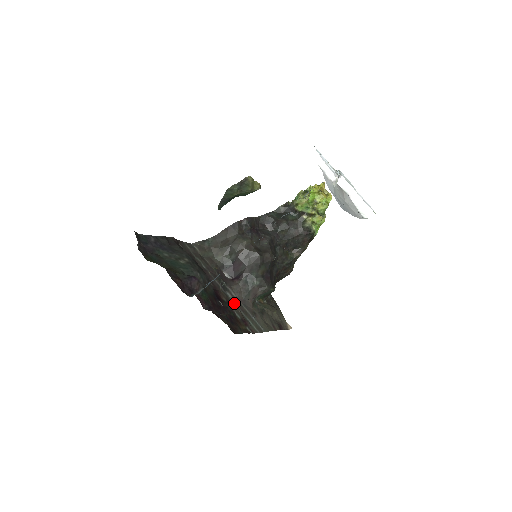
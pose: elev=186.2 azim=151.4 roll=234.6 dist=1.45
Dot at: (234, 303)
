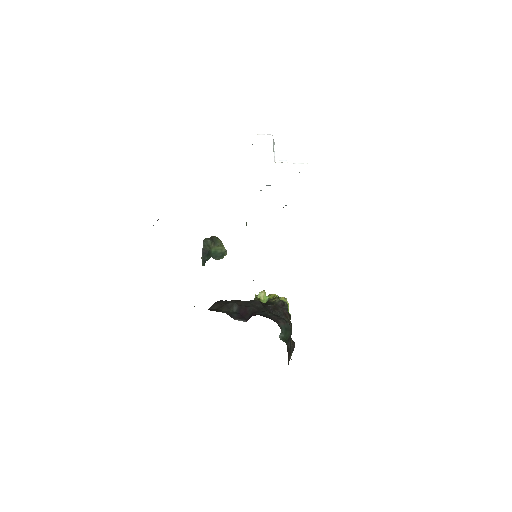
Dot at: occluded
